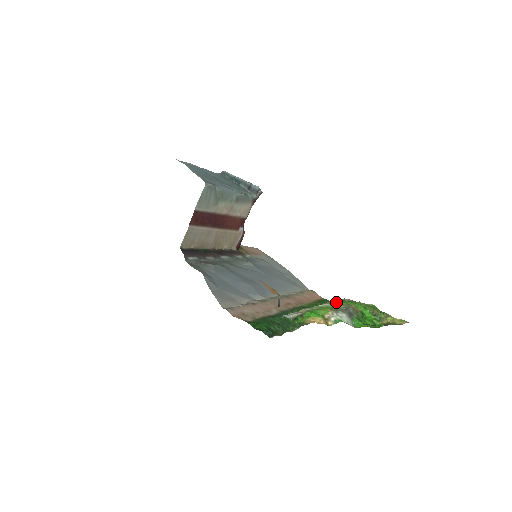
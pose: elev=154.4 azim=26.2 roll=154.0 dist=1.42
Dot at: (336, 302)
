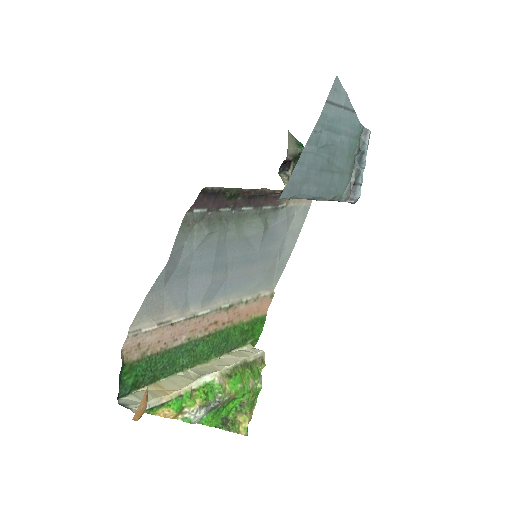
Dot at: (230, 377)
